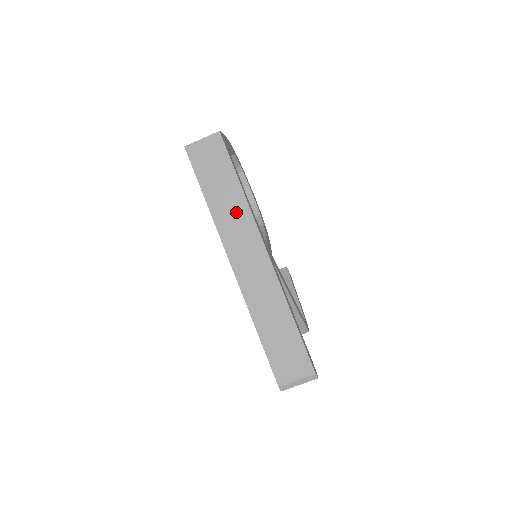
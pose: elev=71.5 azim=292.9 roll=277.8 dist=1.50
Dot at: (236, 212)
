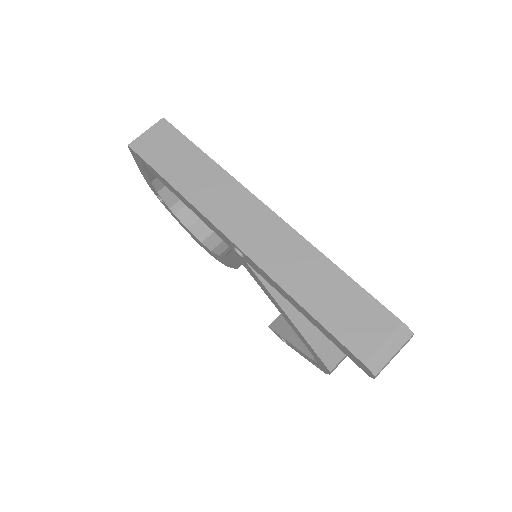
Dot at: (214, 184)
